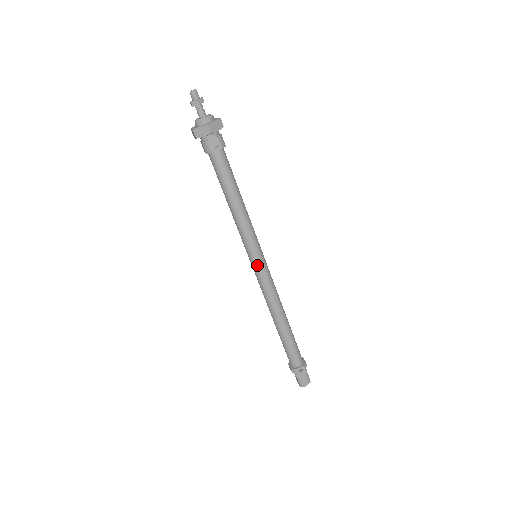
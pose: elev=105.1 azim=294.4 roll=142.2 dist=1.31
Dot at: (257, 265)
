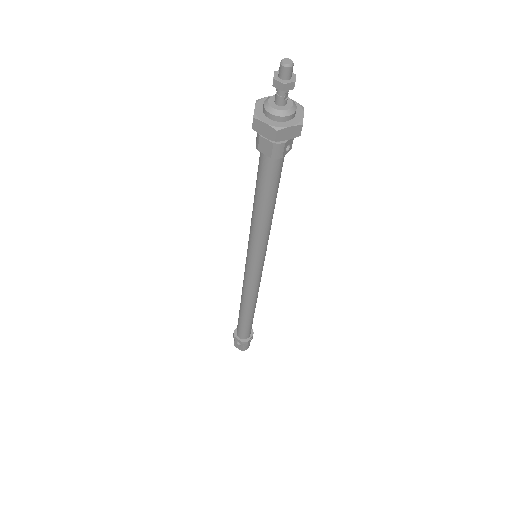
Dot at: (260, 267)
